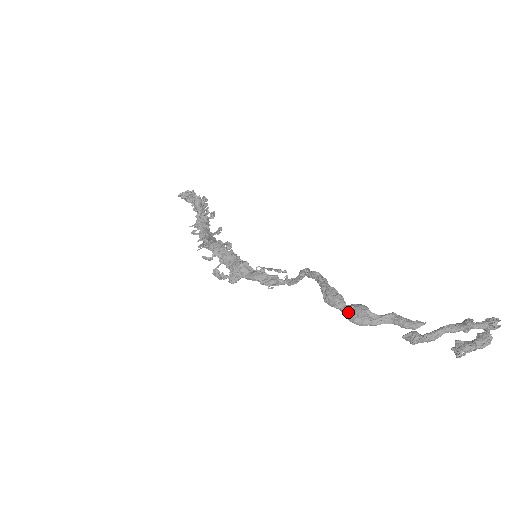
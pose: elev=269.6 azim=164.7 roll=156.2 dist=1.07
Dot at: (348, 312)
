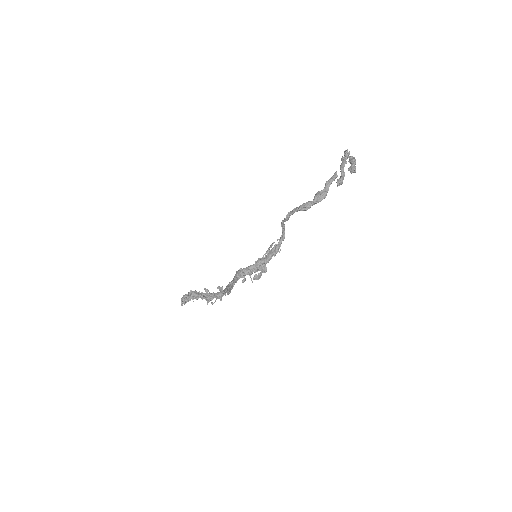
Dot at: (317, 200)
